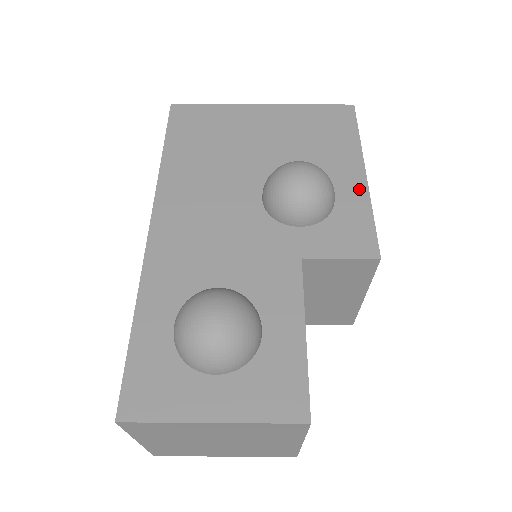
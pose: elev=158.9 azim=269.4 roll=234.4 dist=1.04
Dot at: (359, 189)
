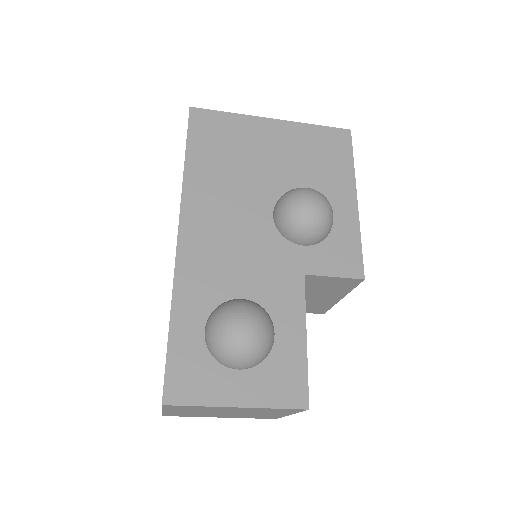
Dot at: (351, 215)
